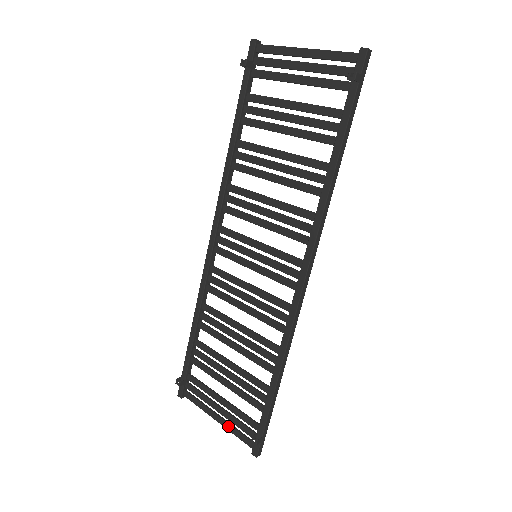
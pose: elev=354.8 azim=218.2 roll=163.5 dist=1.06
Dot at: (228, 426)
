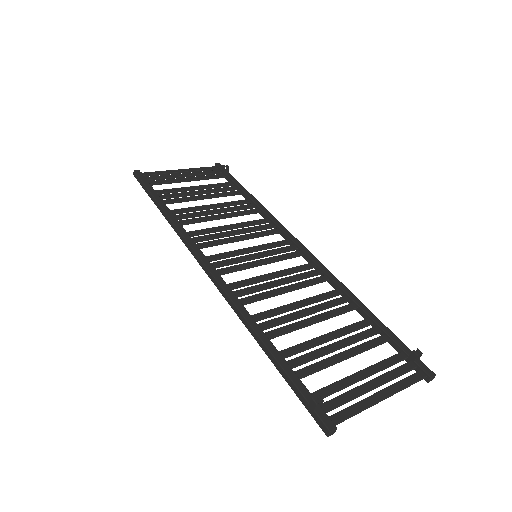
Dot at: (394, 387)
